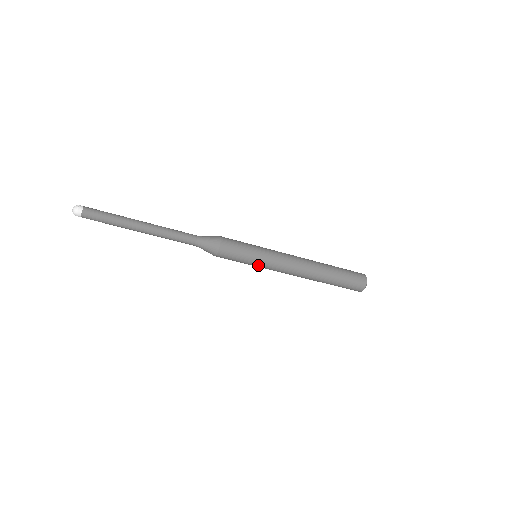
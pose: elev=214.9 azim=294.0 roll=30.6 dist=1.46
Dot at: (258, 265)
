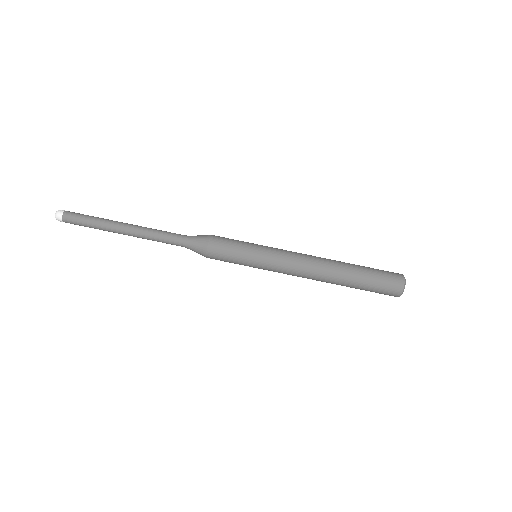
Dot at: (259, 260)
